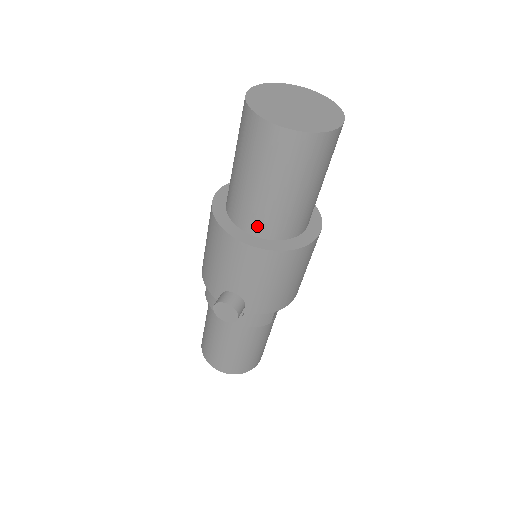
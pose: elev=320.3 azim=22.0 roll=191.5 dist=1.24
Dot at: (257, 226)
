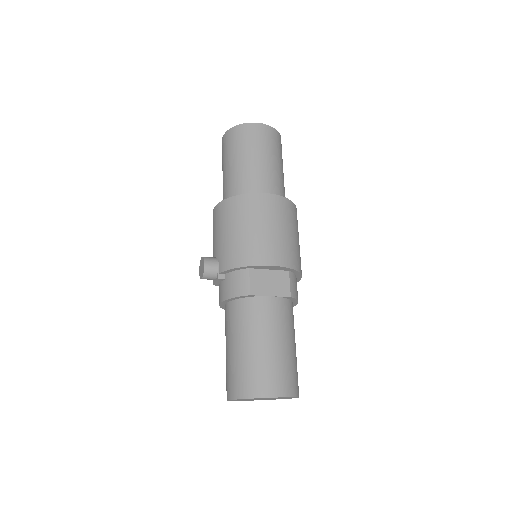
Dot at: occluded
